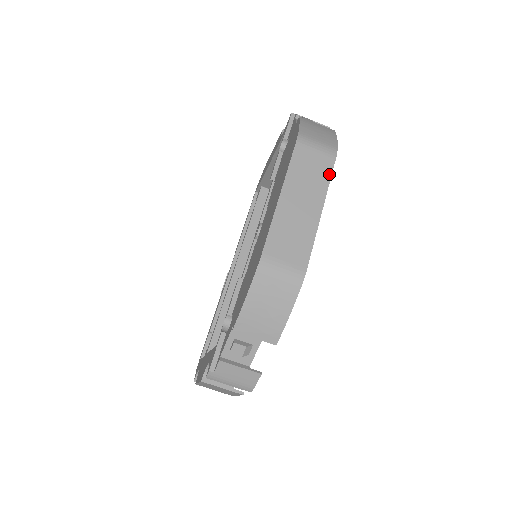
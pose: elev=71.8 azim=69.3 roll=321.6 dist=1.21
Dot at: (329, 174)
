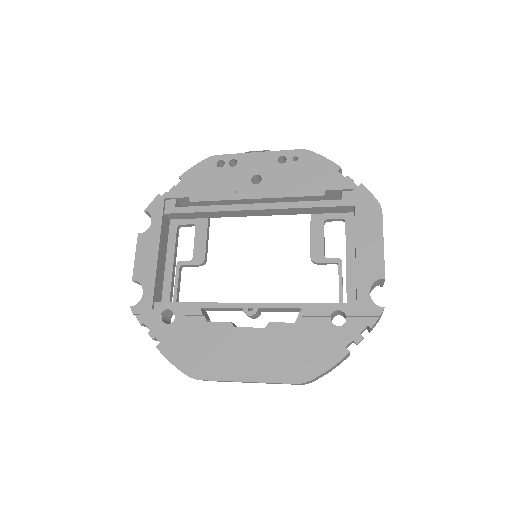
Dot at: occluded
